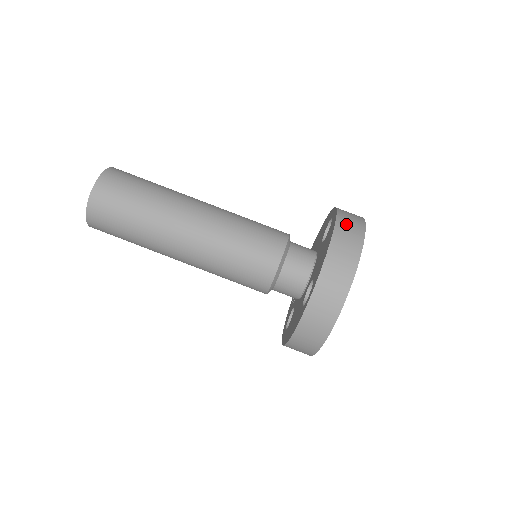
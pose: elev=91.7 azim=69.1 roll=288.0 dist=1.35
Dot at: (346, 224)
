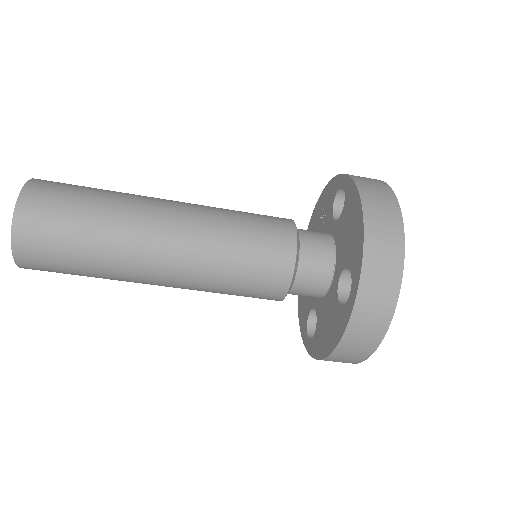
Dot at: (356, 339)
